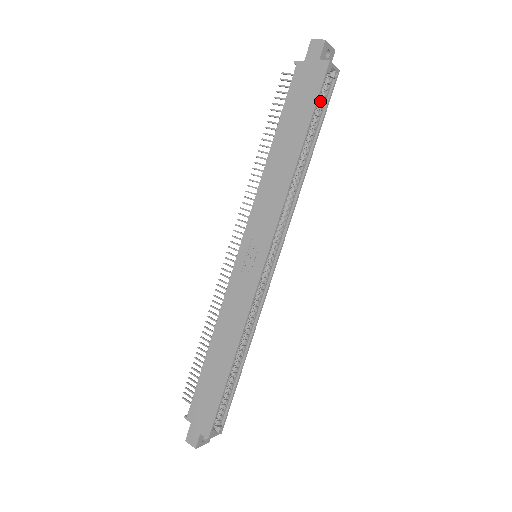
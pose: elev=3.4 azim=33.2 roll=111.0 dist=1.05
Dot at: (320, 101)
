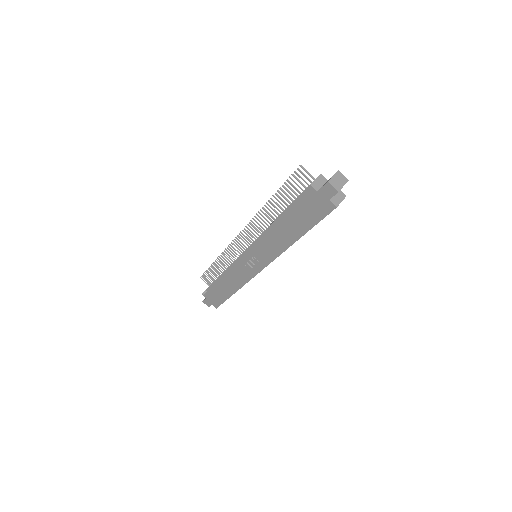
Dot at: occluded
